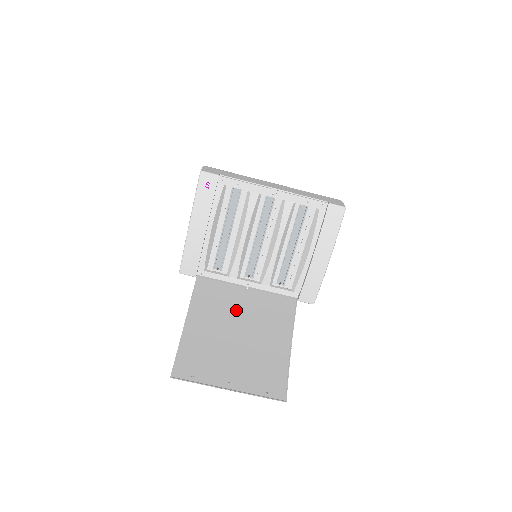
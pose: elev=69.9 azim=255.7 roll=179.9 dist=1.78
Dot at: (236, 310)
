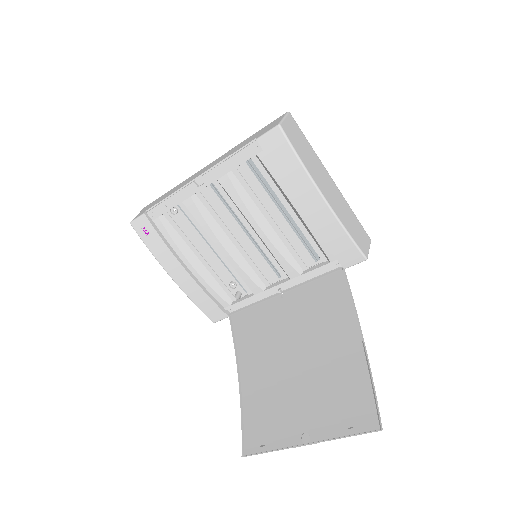
Dot at: (282, 329)
